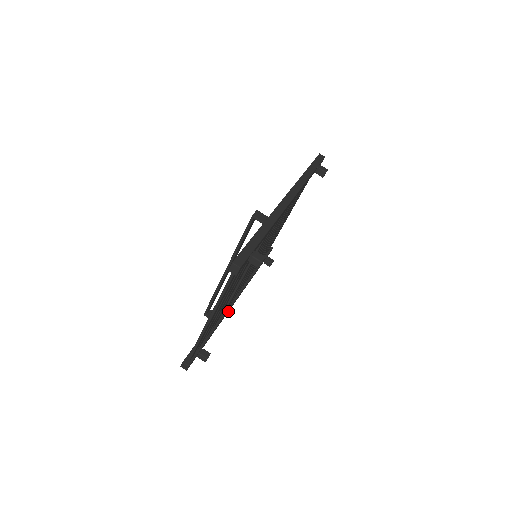
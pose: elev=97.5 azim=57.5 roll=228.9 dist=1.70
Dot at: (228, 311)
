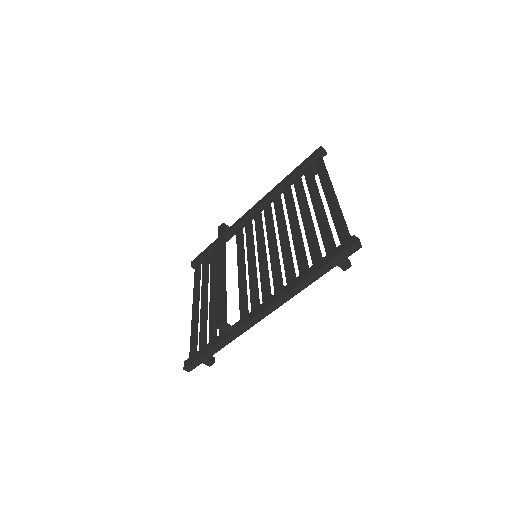
Dot at: occluded
